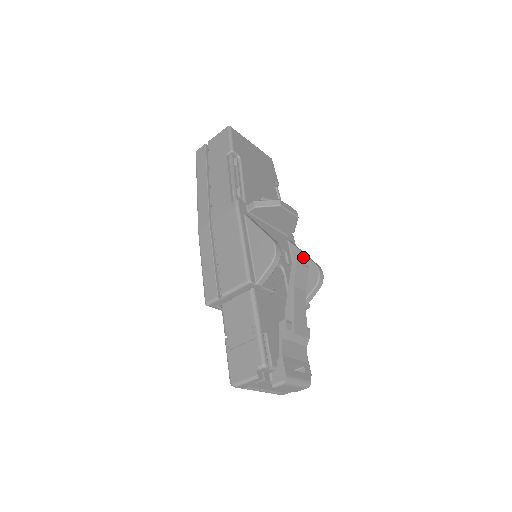
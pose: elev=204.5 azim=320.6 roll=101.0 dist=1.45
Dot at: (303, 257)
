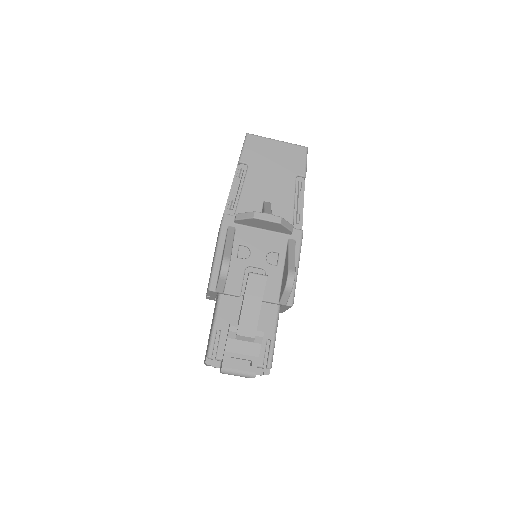
Dot at: (287, 260)
